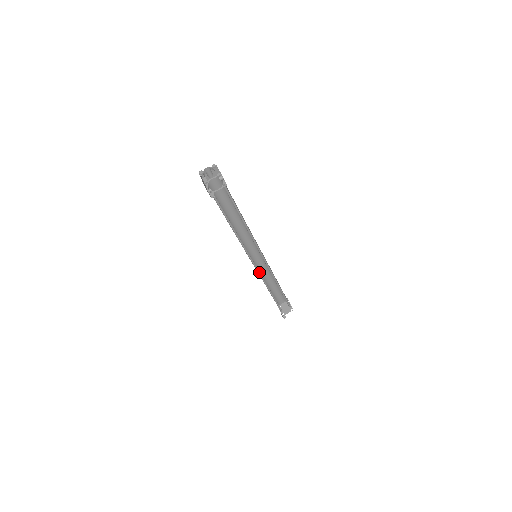
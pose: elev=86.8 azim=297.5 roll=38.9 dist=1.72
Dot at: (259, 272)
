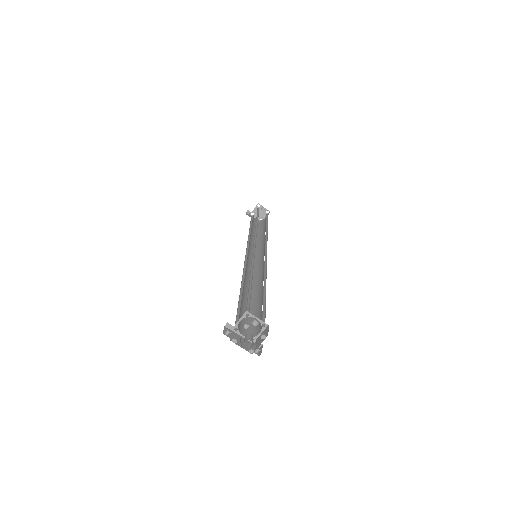
Dot at: (257, 254)
